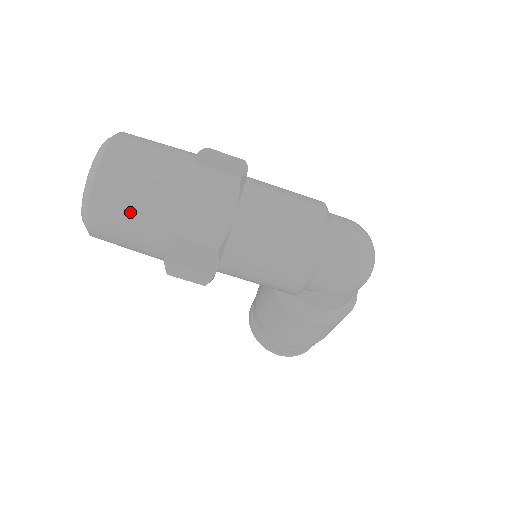
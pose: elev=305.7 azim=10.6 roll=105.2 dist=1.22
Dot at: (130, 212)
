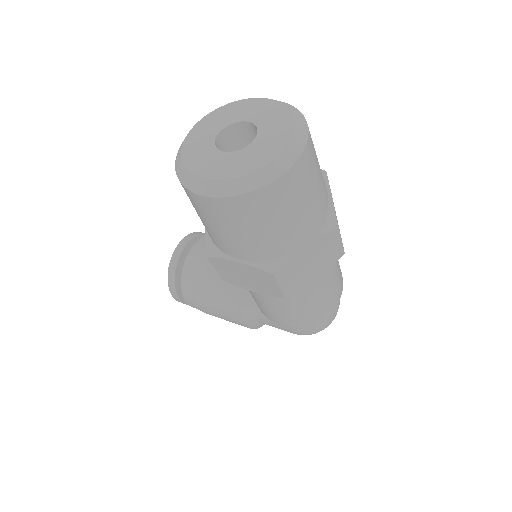
Dot at: (262, 227)
